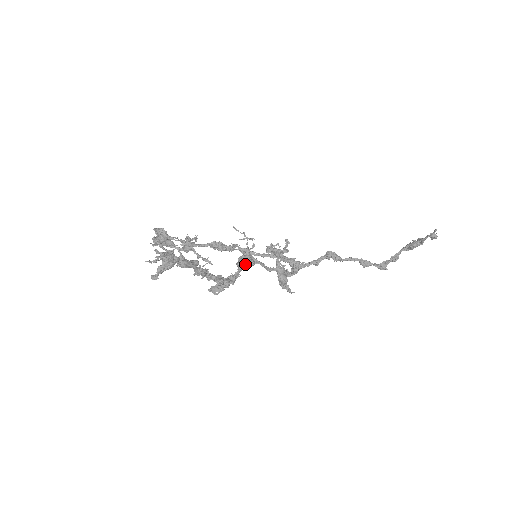
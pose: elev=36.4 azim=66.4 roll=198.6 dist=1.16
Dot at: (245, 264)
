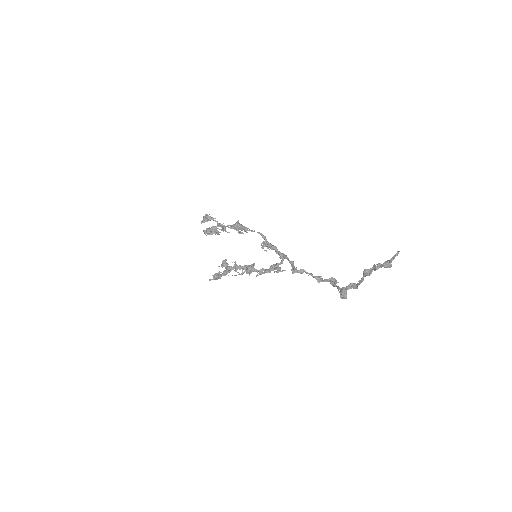
Dot at: (250, 271)
